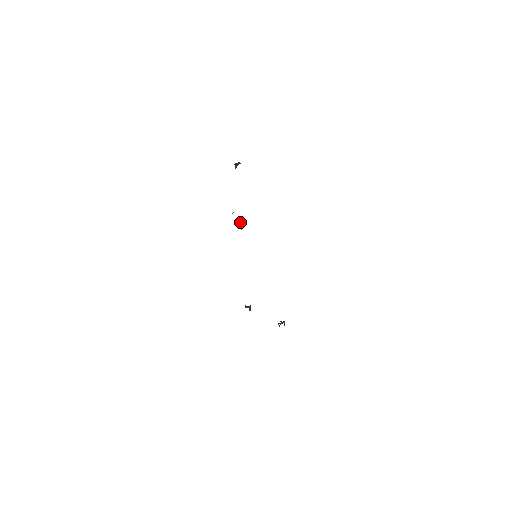
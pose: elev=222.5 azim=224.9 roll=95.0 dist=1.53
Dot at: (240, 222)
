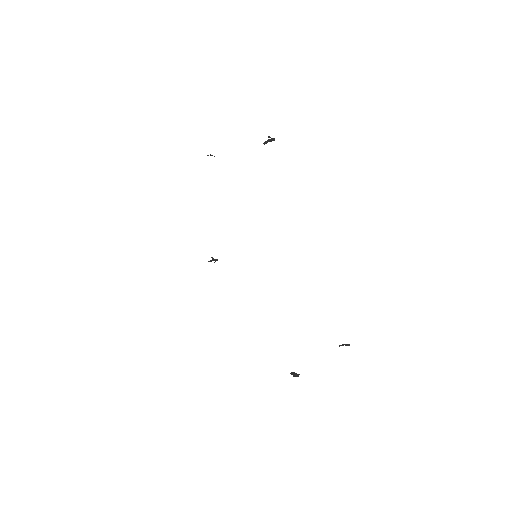
Dot at: (345, 345)
